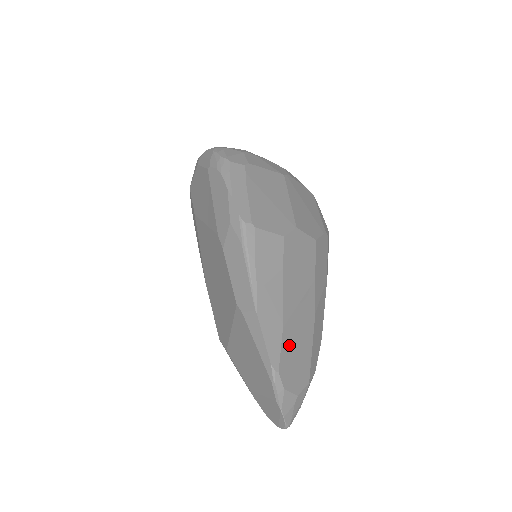
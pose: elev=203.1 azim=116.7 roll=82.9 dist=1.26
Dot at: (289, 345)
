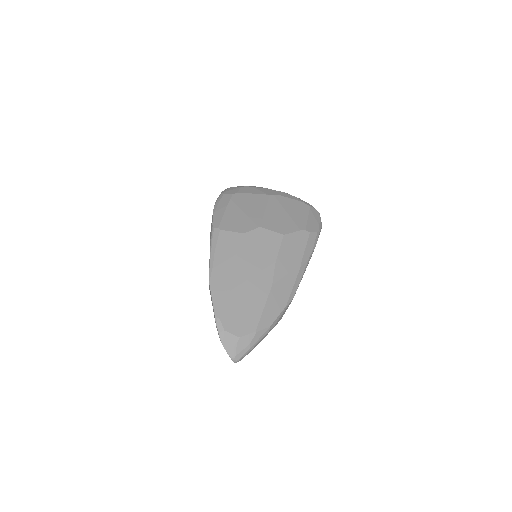
Dot at: (235, 303)
